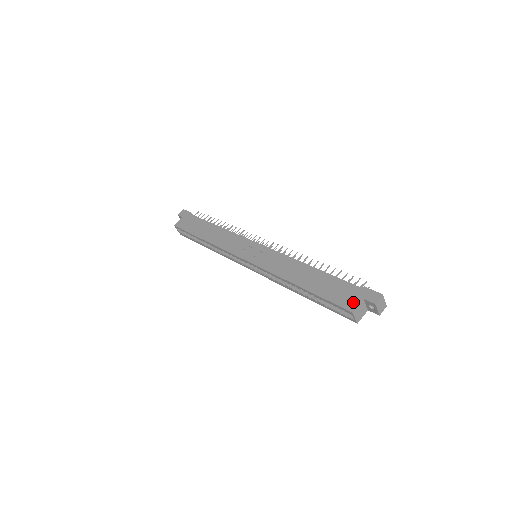
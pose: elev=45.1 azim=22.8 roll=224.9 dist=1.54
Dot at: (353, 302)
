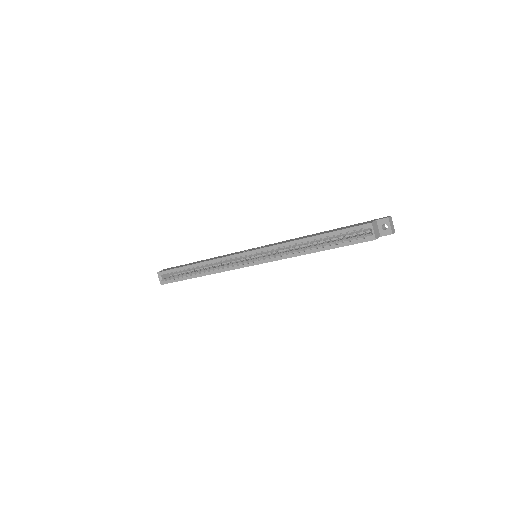
Dot at: (368, 222)
